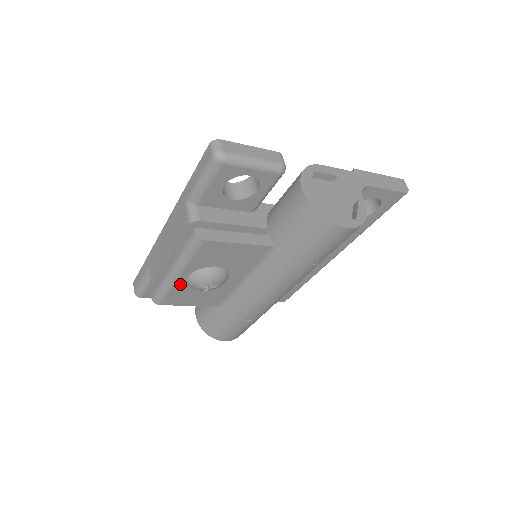
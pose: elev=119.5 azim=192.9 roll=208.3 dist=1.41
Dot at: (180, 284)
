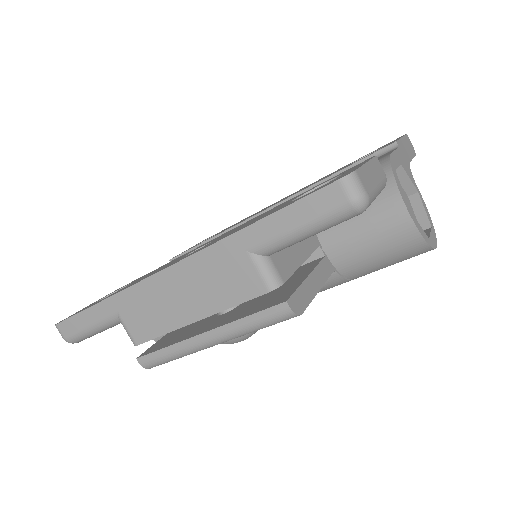
Dot at: occluded
